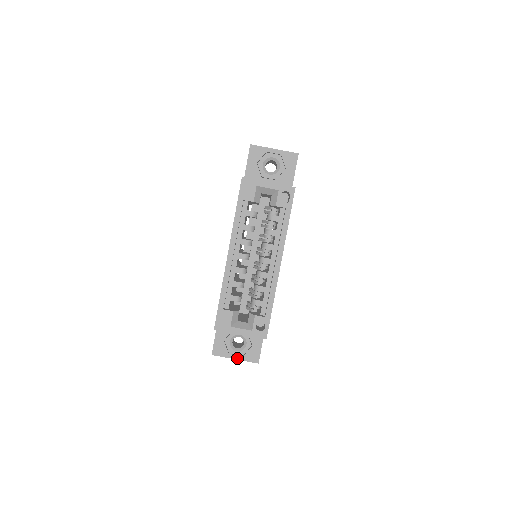
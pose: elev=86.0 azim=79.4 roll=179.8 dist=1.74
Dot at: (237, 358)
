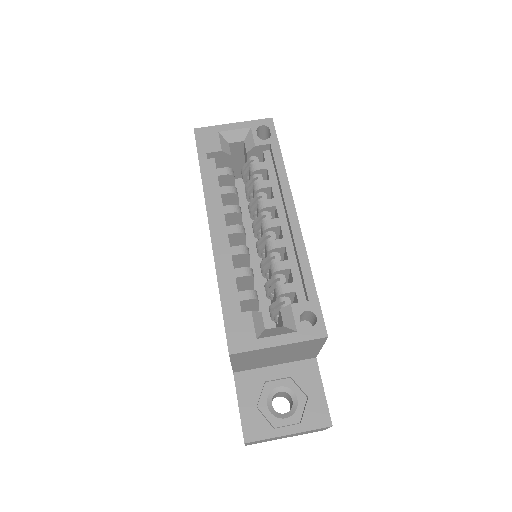
Dot at: (291, 431)
